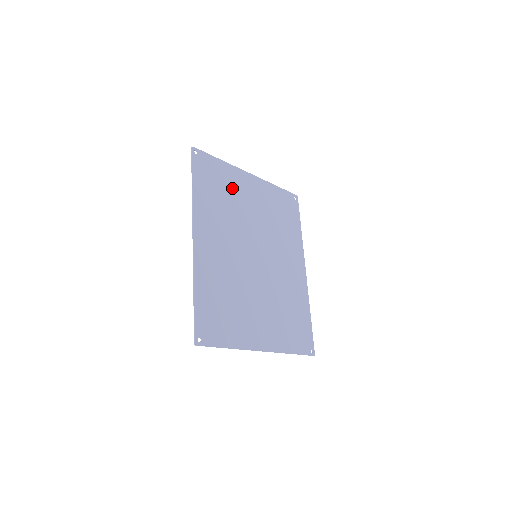
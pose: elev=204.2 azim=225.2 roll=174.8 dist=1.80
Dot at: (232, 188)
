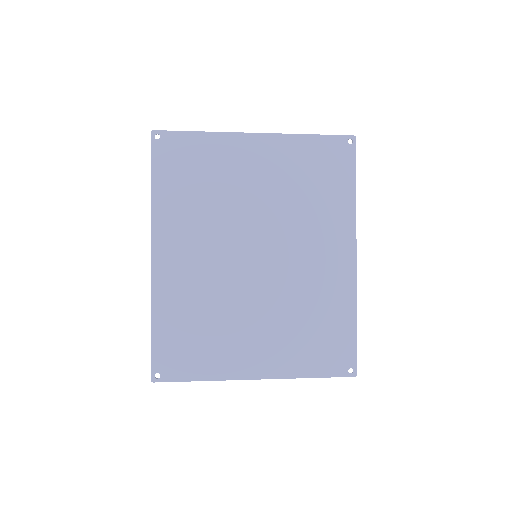
Dot at: (218, 168)
